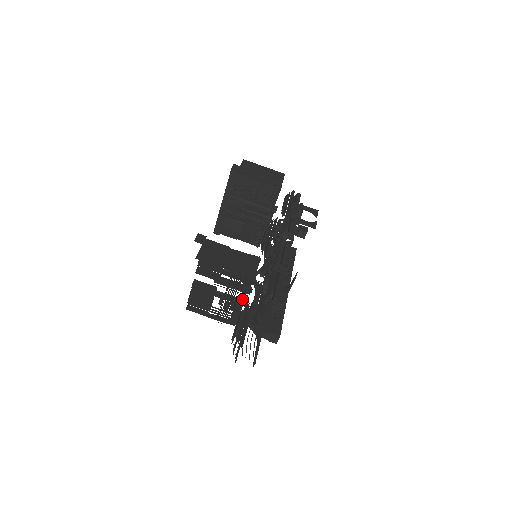
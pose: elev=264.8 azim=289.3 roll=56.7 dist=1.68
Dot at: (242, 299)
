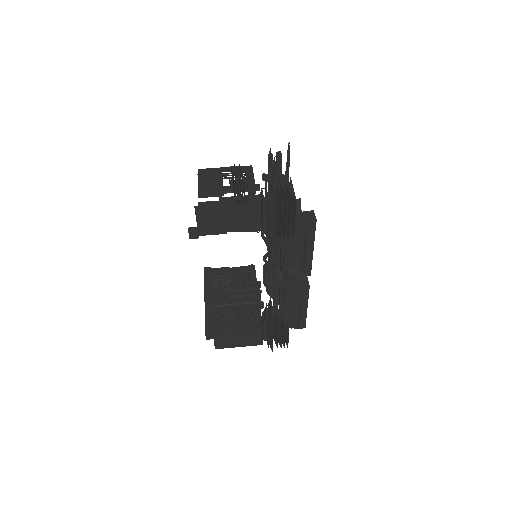
Dot at: (254, 198)
